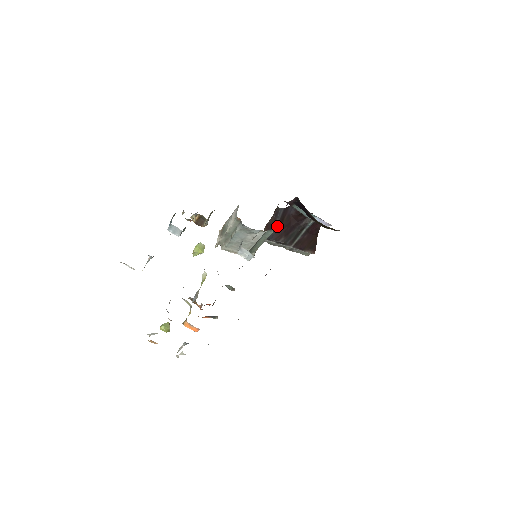
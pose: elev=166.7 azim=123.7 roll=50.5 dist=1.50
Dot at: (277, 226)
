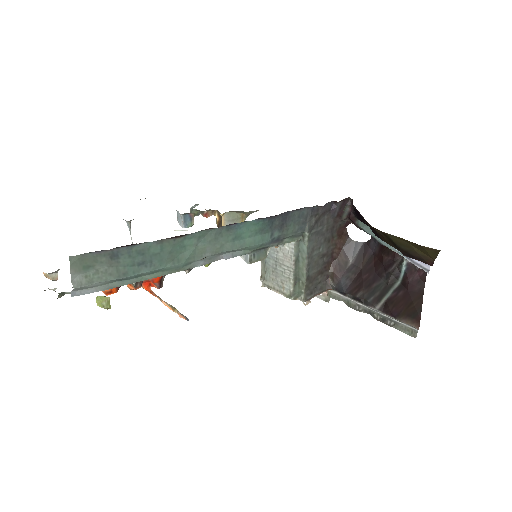
Dot at: (305, 229)
